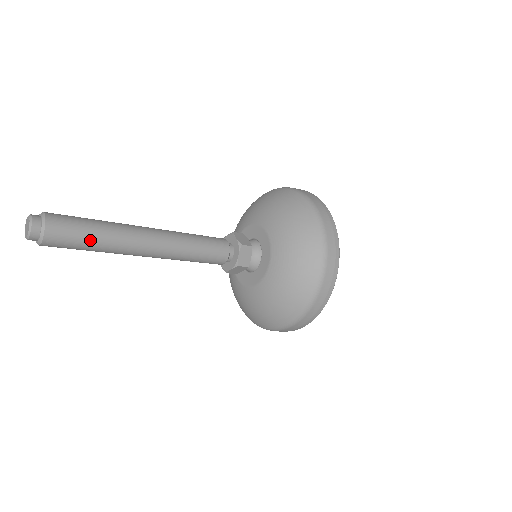
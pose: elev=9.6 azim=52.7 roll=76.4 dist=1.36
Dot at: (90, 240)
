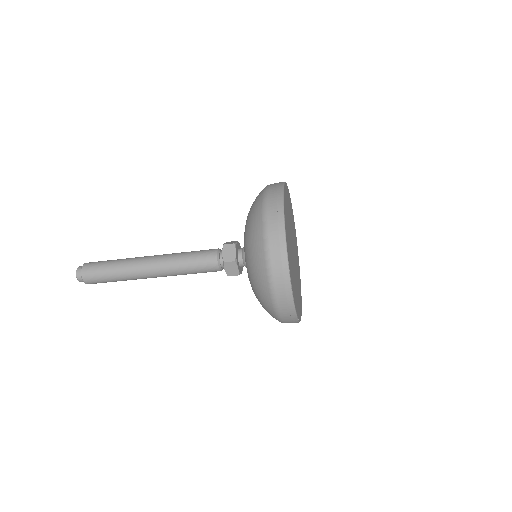
Dot at: (111, 280)
